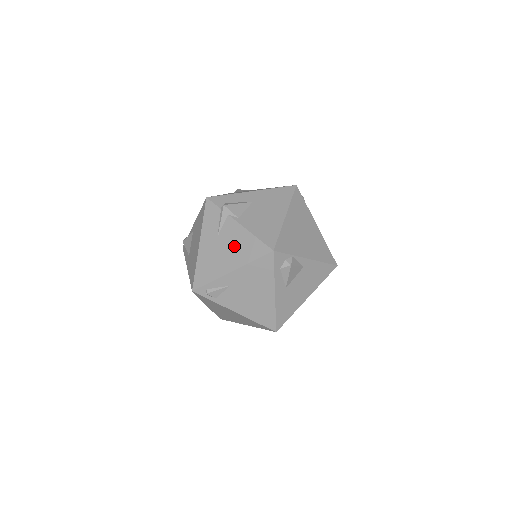
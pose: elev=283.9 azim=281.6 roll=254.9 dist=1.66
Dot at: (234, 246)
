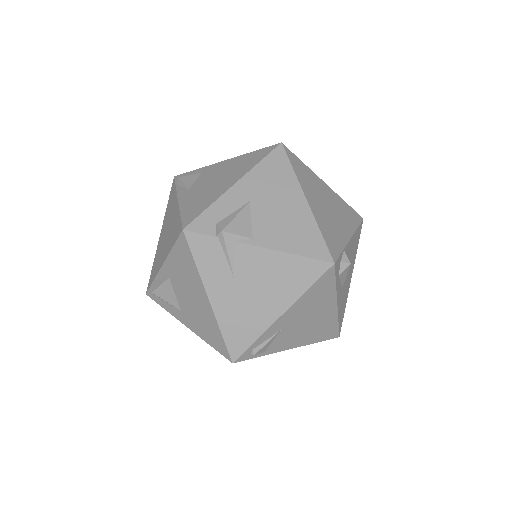
Dot at: (269, 281)
